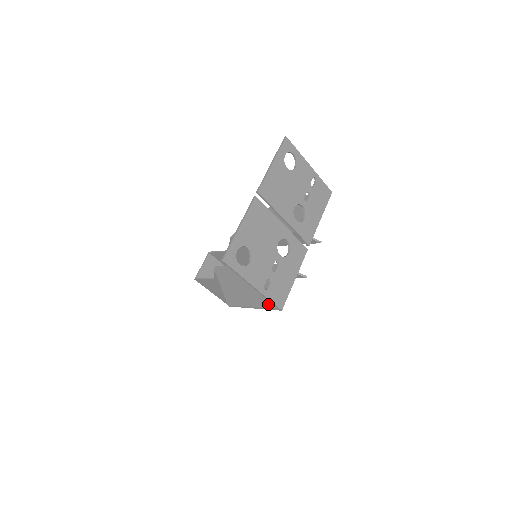
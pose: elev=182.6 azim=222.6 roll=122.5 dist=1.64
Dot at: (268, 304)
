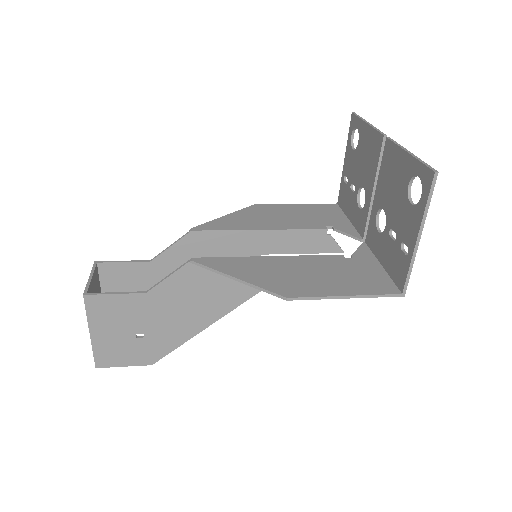
Dot at: (375, 290)
